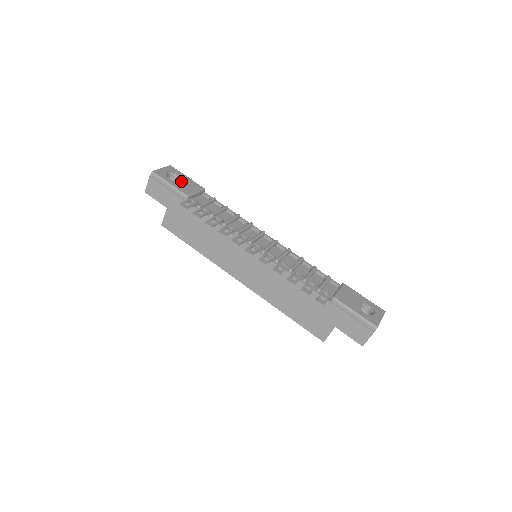
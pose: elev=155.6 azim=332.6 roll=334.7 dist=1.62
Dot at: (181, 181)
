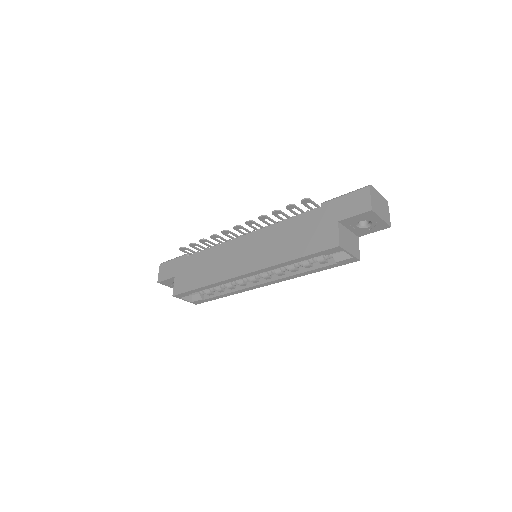
Dot at: occluded
